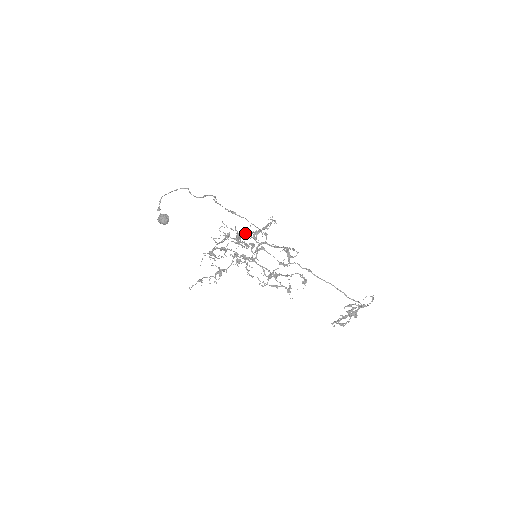
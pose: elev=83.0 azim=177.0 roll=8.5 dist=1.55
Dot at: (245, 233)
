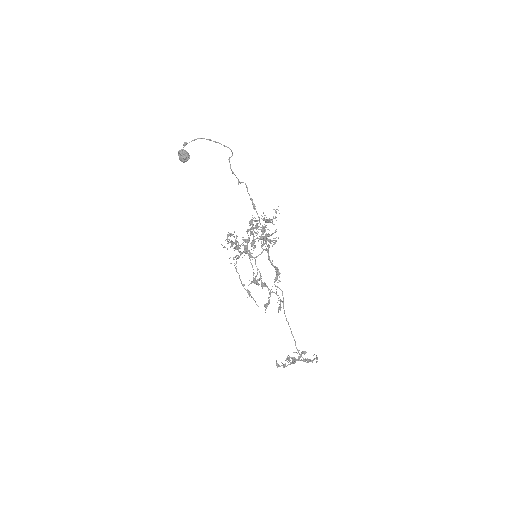
Dot at: (276, 231)
